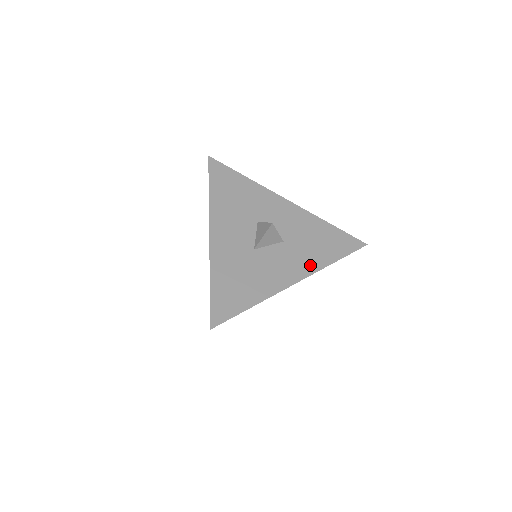
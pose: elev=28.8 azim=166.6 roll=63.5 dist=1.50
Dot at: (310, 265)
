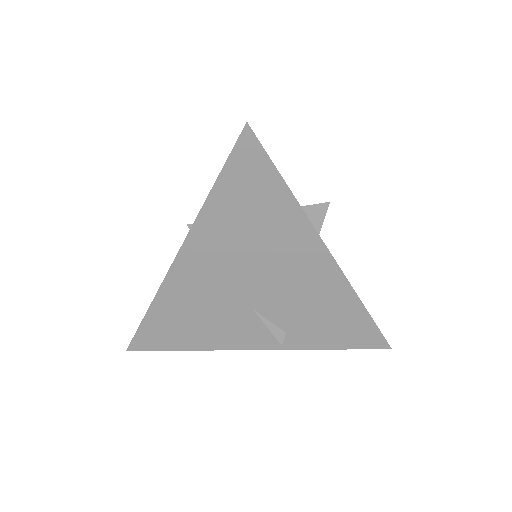
Dot at: occluded
